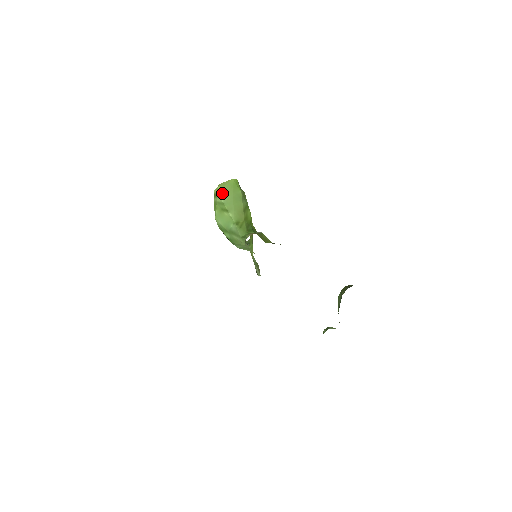
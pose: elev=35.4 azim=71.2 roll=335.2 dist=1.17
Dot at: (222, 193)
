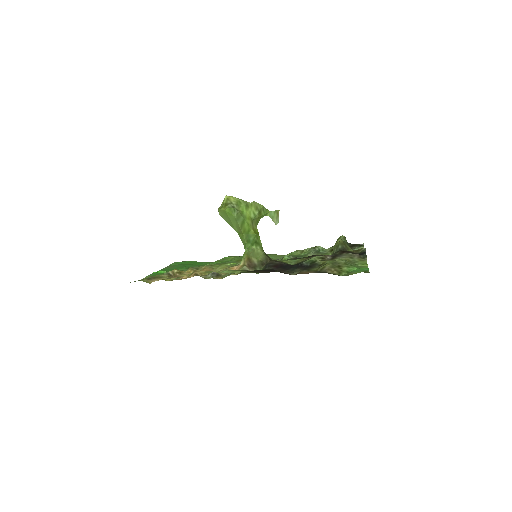
Dot at: (222, 216)
